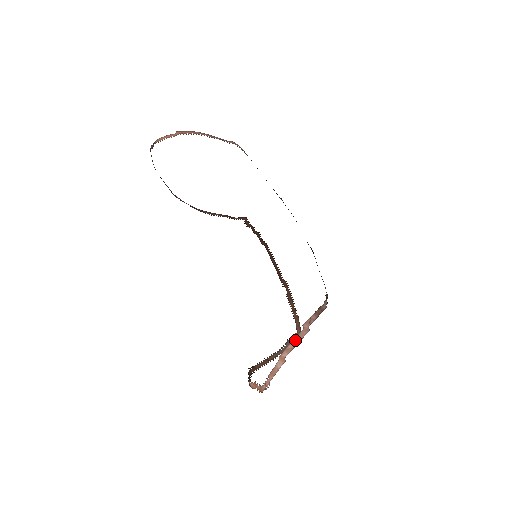
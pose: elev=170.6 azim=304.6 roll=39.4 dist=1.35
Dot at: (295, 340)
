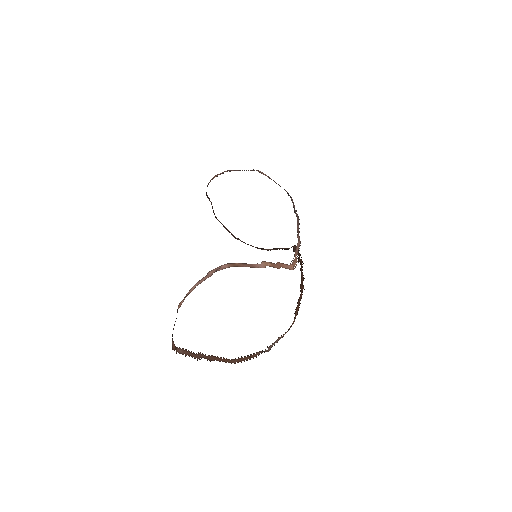
Dot at: (195, 286)
